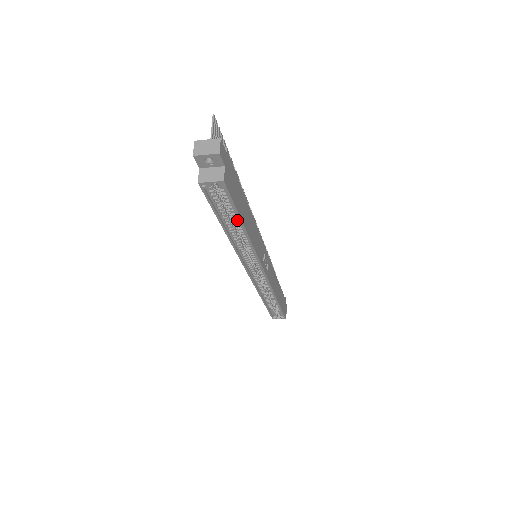
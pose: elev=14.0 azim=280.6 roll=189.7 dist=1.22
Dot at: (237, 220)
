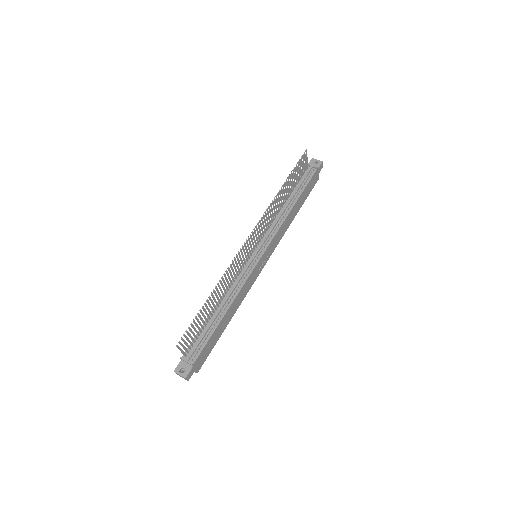
Dot at: occluded
